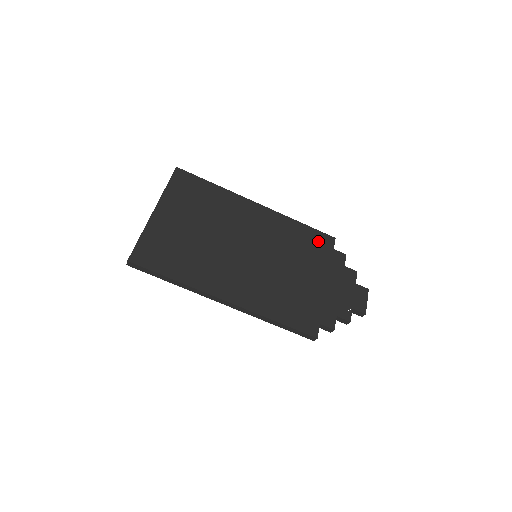
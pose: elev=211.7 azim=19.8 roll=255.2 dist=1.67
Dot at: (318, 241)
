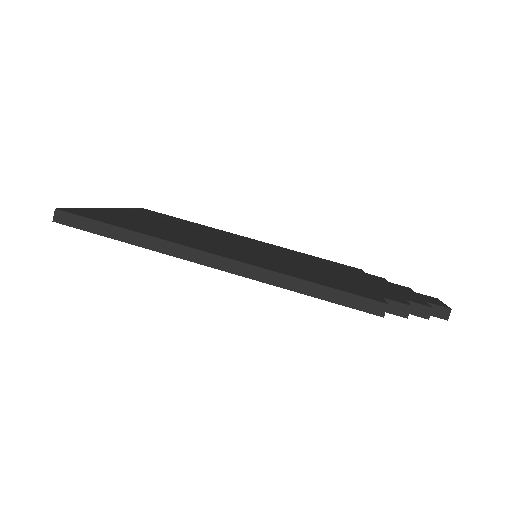
Dot at: (340, 265)
